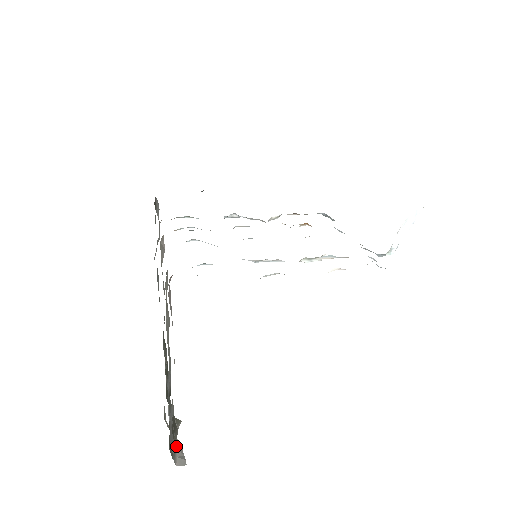
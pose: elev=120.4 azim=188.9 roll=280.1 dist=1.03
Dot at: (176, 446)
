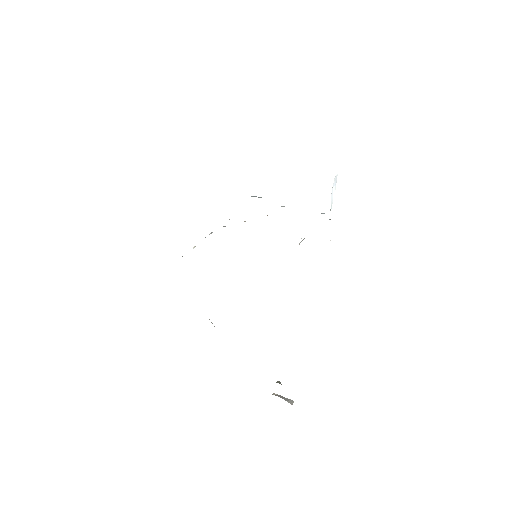
Dot at: occluded
